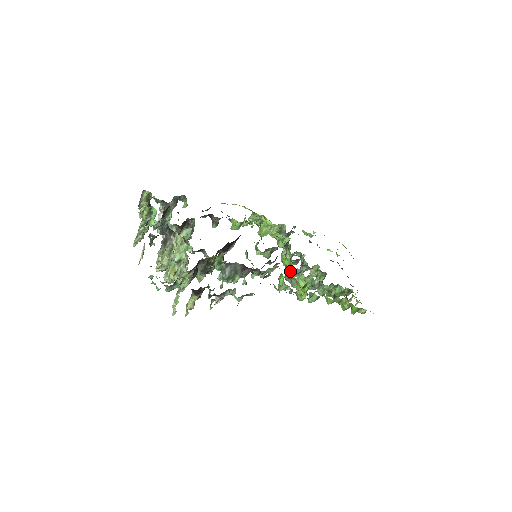
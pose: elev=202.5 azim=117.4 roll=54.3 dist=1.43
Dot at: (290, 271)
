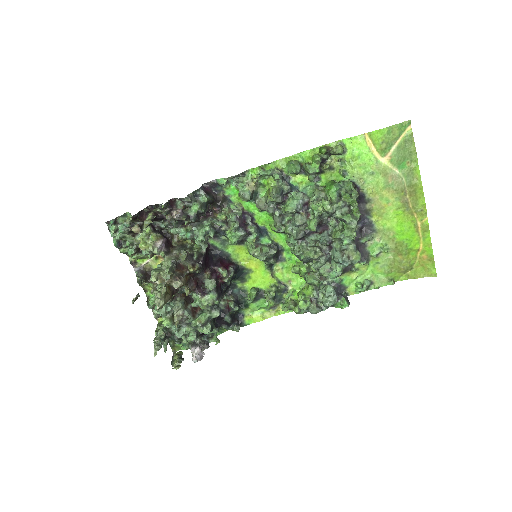
Dot at: (273, 216)
